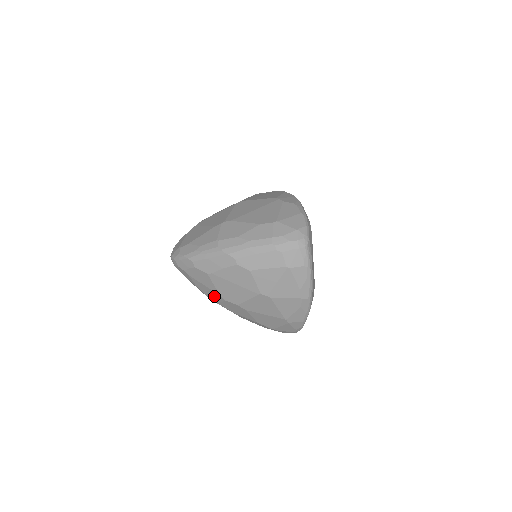
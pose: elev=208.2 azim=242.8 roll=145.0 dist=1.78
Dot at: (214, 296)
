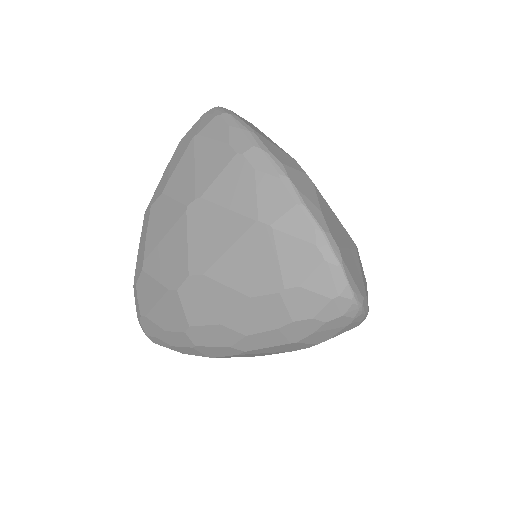
Dot at: (174, 311)
